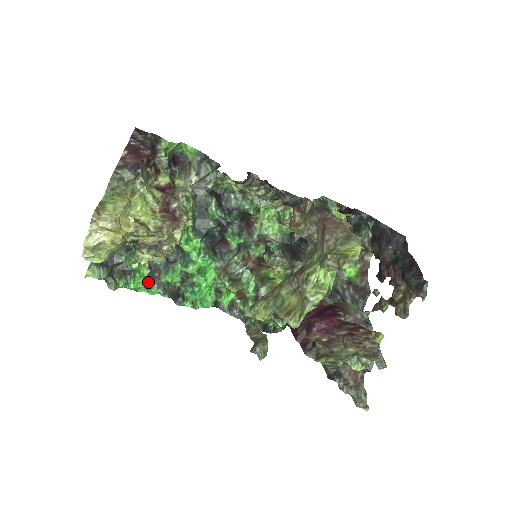
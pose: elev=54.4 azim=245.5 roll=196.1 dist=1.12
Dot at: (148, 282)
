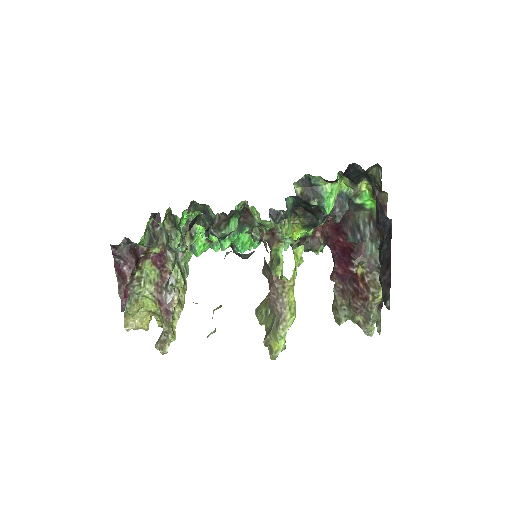
Dot at: (208, 243)
